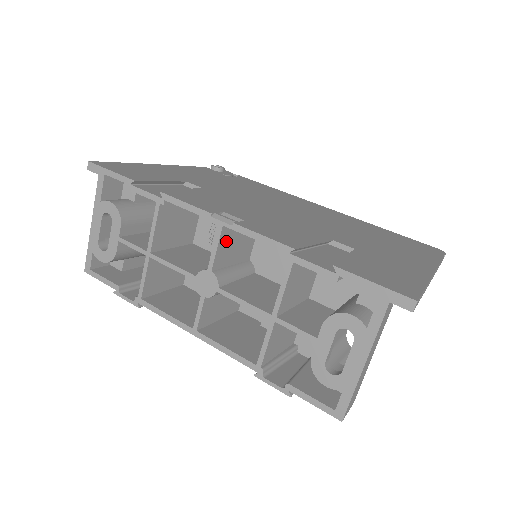
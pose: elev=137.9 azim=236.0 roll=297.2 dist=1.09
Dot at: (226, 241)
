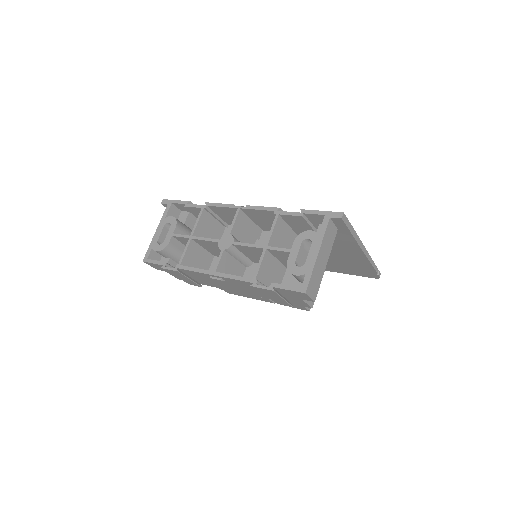
Dot at: (240, 222)
